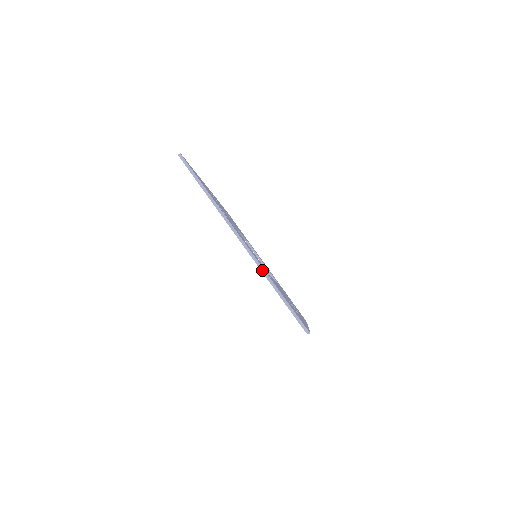
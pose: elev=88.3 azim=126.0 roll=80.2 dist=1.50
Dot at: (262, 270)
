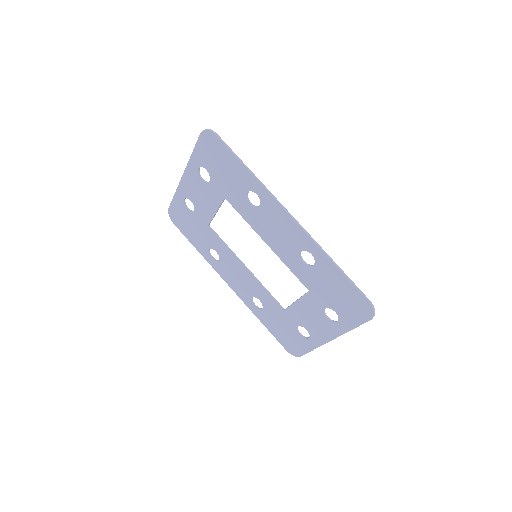
Dot at: (190, 159)
